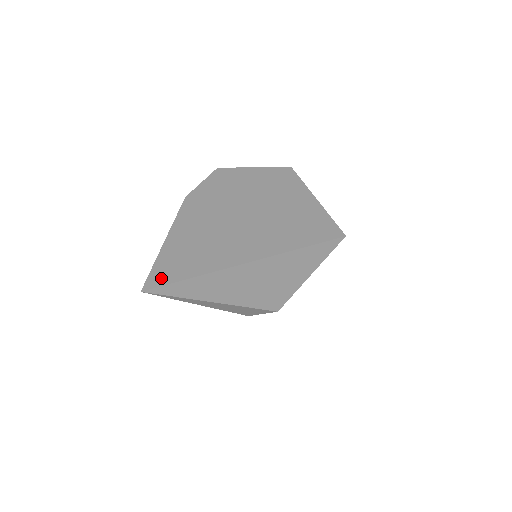
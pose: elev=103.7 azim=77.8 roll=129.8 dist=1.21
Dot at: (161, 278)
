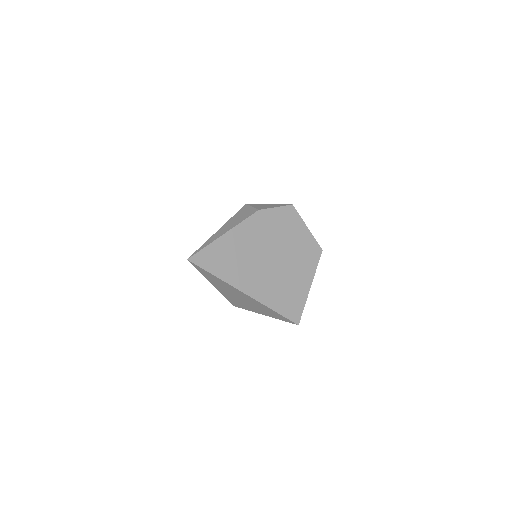
Dot at: (203, 261)
